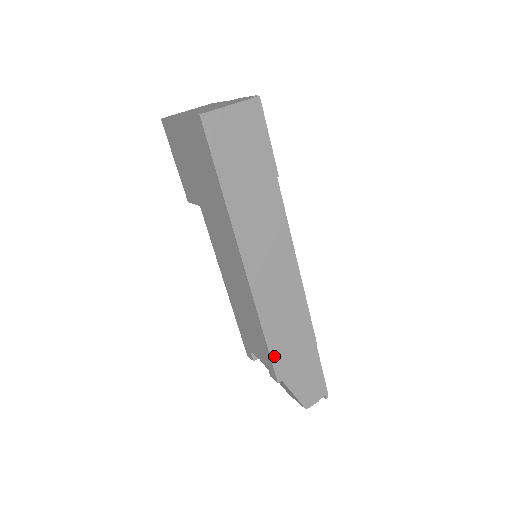
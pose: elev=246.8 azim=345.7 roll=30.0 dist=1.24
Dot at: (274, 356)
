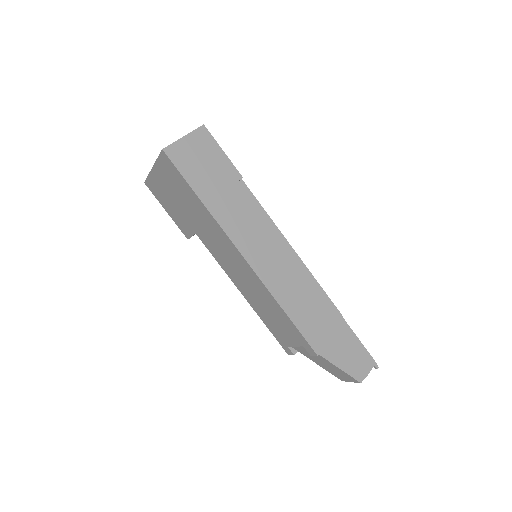
Dot at: (303, 330)
